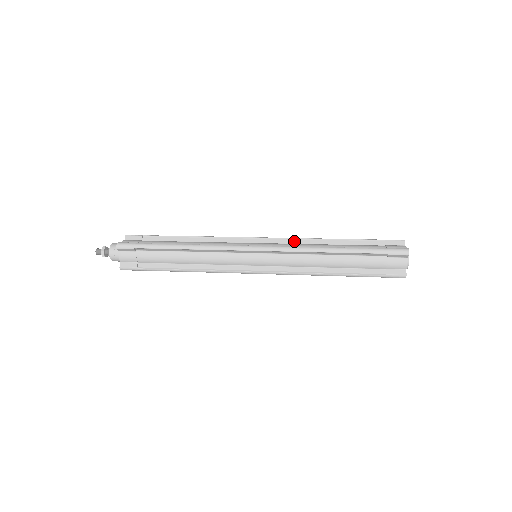
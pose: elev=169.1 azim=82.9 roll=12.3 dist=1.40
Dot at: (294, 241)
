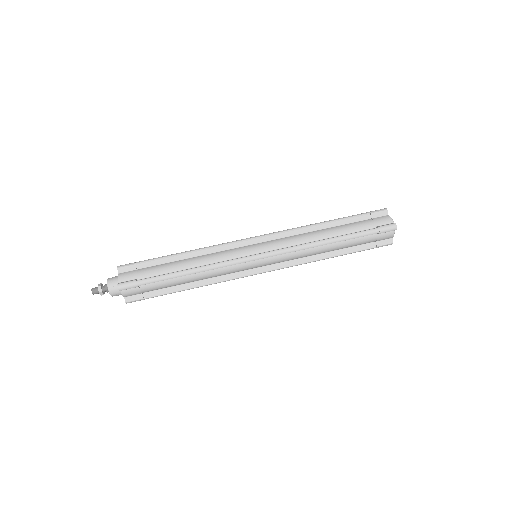
Dot at: (289, 233)
